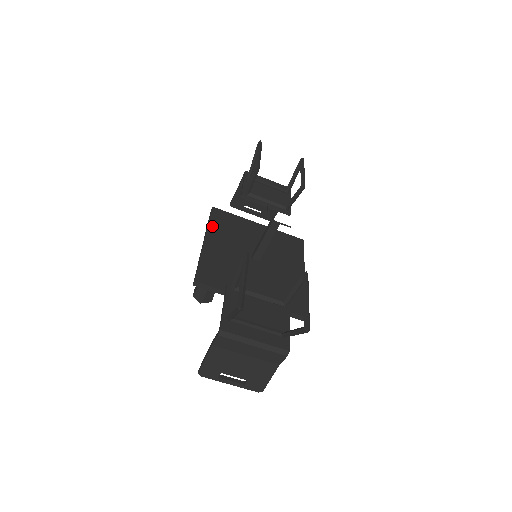
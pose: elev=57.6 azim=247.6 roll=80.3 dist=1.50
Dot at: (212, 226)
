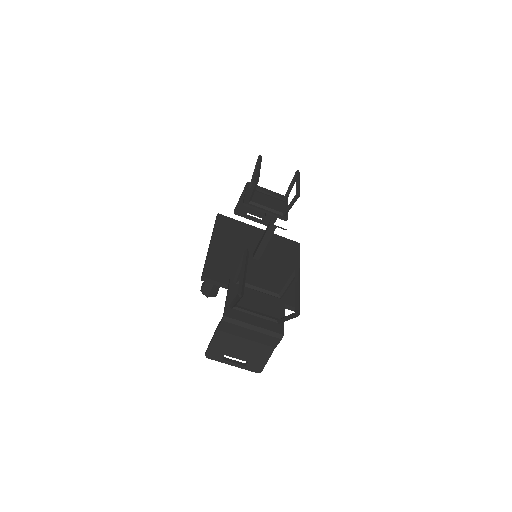
Dot at: (217, 230)
